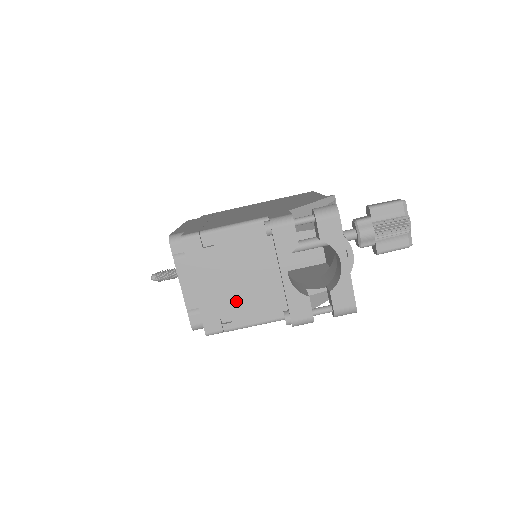
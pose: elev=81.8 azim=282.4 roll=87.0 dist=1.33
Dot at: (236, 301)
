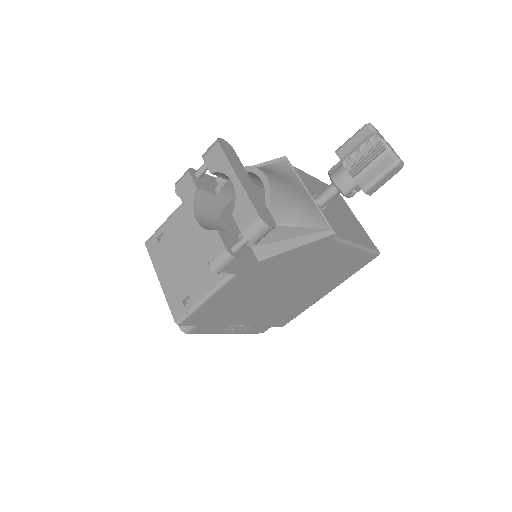
Dot at: (189, 278)
